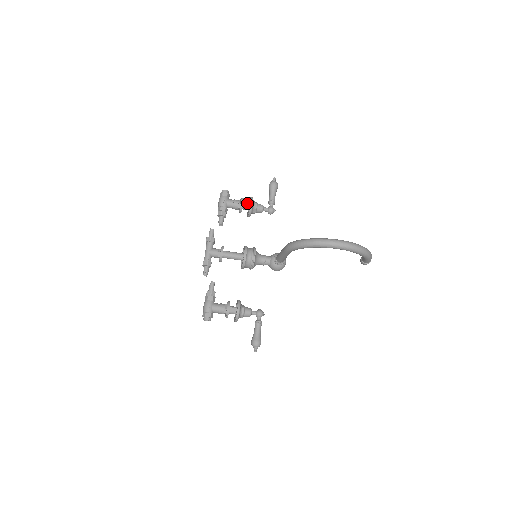
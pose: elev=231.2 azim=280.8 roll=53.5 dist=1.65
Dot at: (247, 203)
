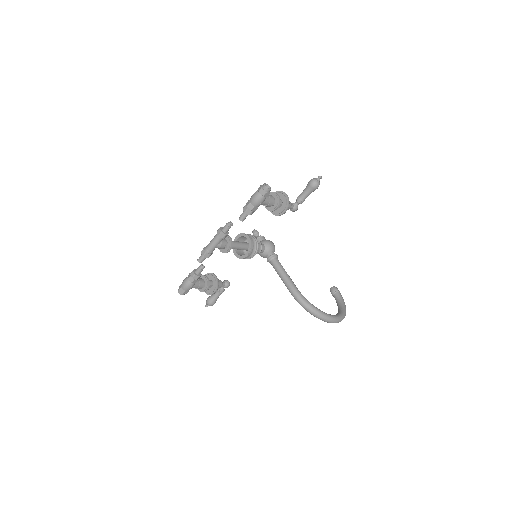
Dot at: (280, 203)
